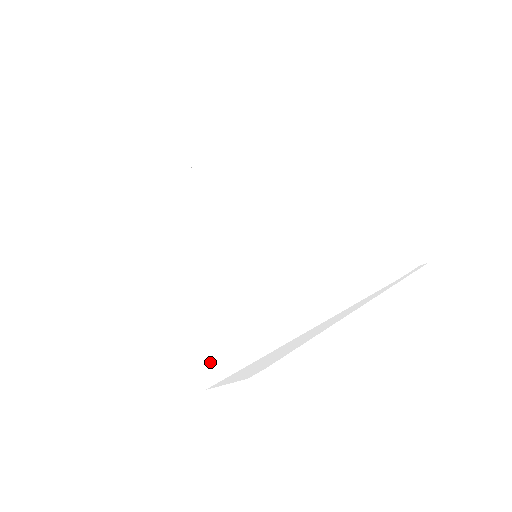
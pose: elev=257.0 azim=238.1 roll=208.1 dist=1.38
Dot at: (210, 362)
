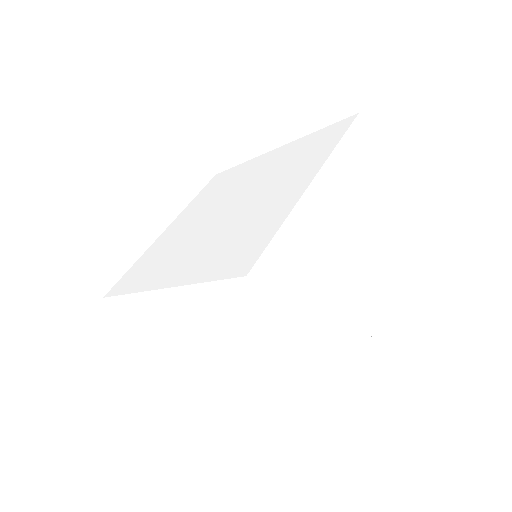
Dot at: (238, 262)
